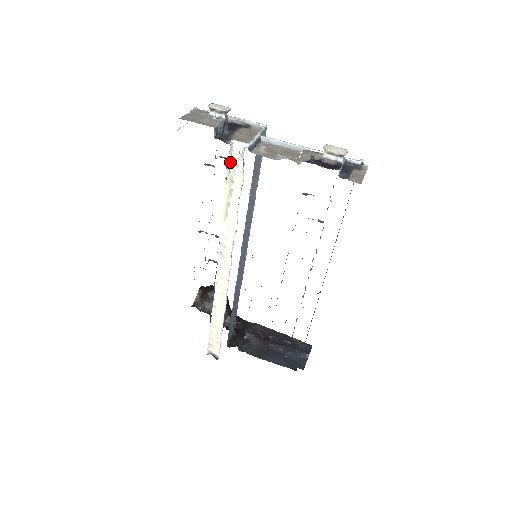
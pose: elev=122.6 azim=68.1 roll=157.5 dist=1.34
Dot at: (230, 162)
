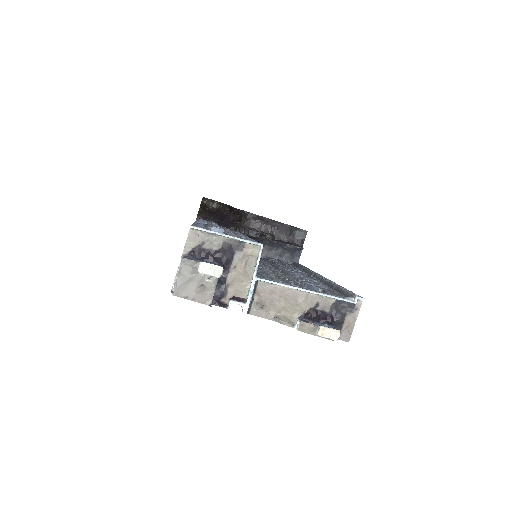
Dot at: occluded
